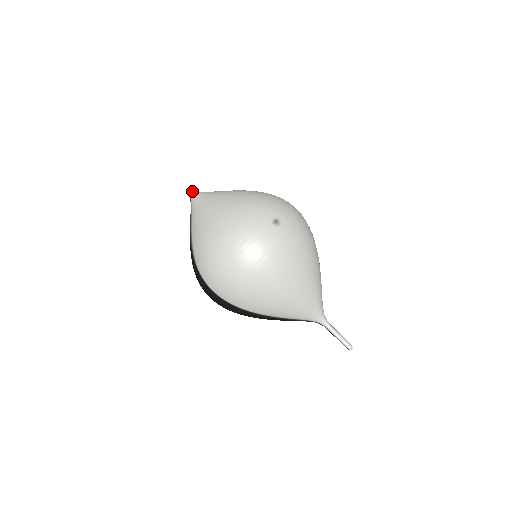
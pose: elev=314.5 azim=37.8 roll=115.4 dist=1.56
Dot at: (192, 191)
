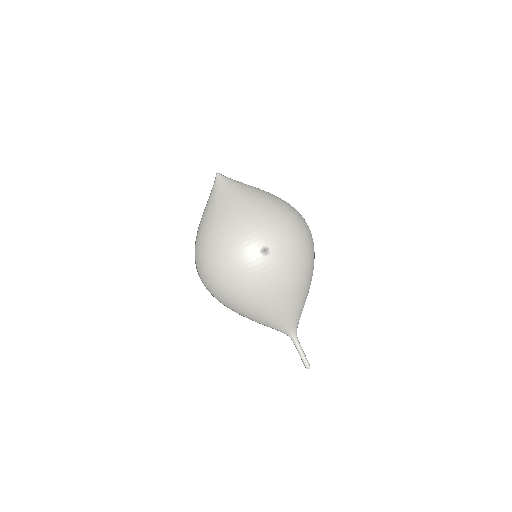
Dot at: (218, 173)
